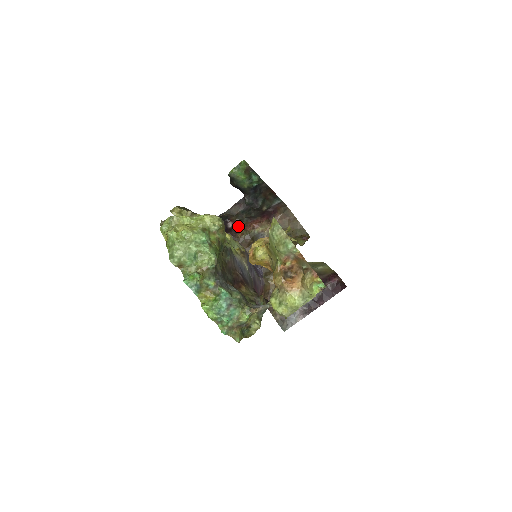
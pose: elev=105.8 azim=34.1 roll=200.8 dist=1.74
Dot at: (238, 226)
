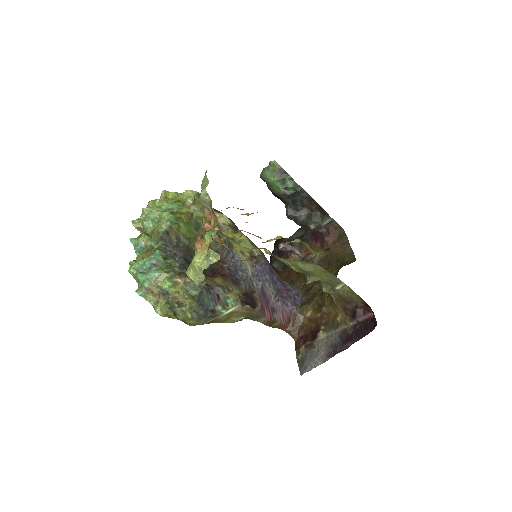
Dot at: (291, 250)
